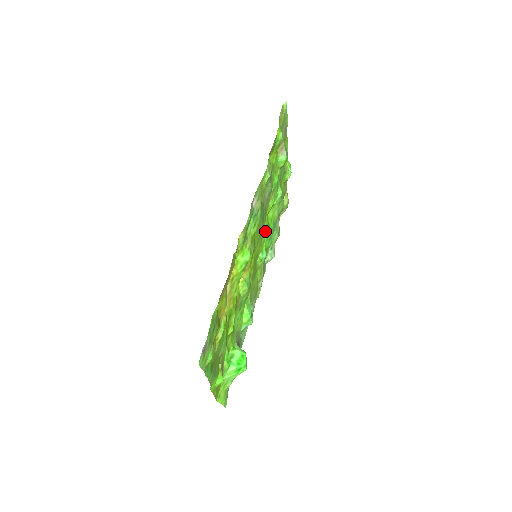
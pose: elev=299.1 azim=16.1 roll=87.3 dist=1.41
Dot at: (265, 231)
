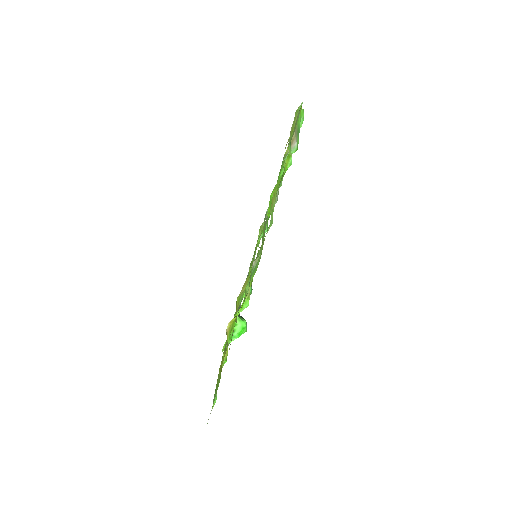
Dot at: (267, 219)
